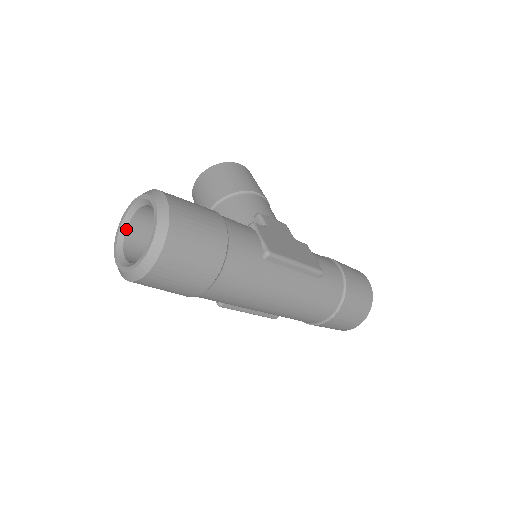
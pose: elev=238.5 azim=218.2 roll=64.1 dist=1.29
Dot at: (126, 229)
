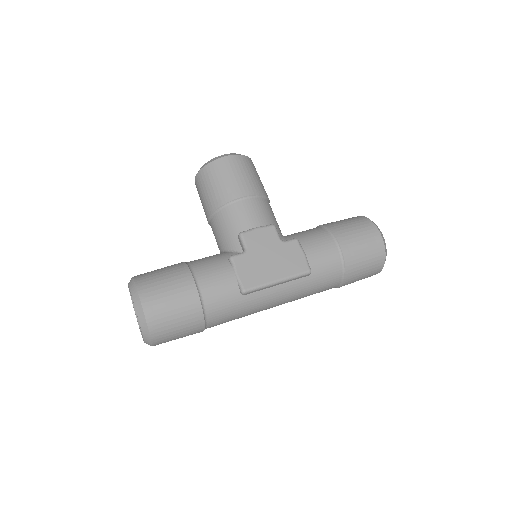
Dot at: occluded
